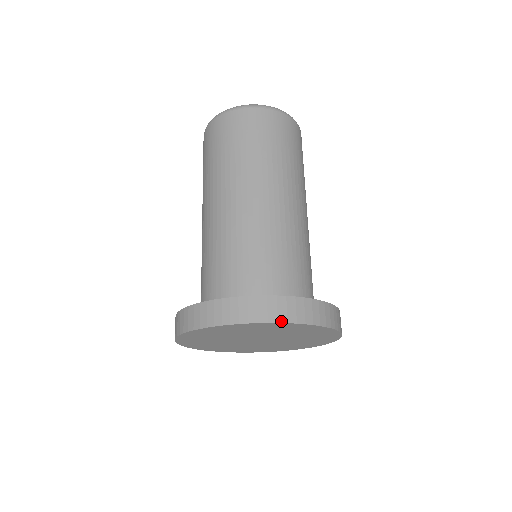
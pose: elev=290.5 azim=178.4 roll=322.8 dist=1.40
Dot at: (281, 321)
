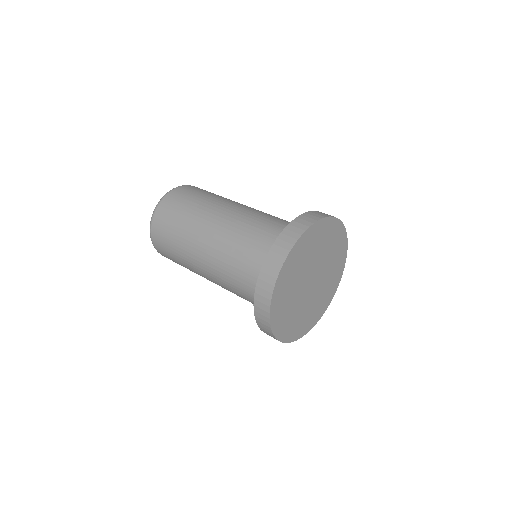
Dot at: (326, 216)
